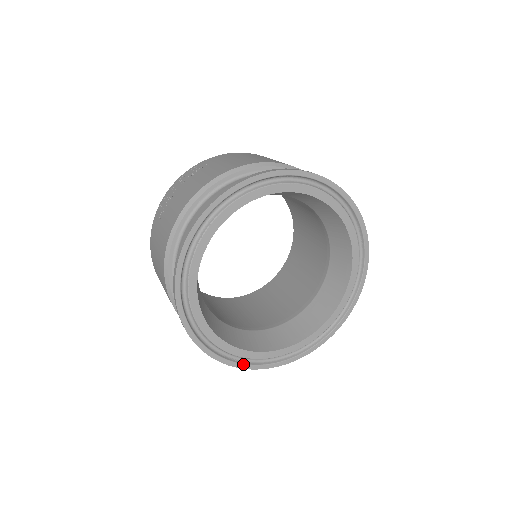
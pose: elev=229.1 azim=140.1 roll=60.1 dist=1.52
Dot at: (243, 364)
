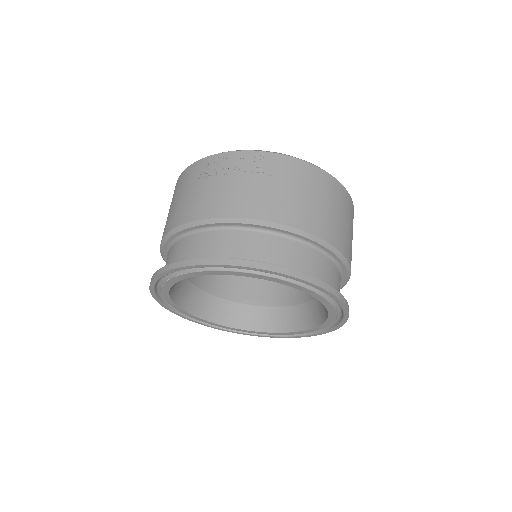
Dot at: (185, 317)
